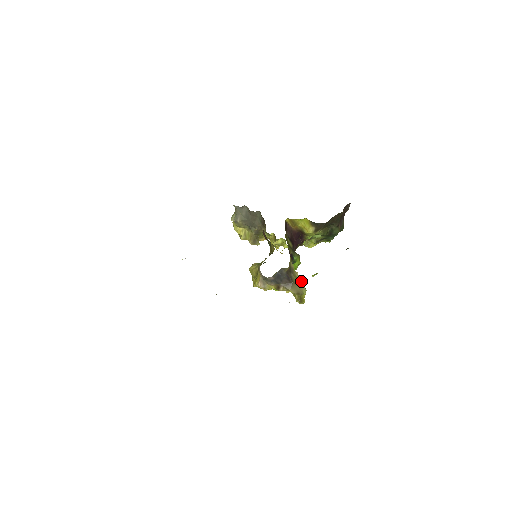
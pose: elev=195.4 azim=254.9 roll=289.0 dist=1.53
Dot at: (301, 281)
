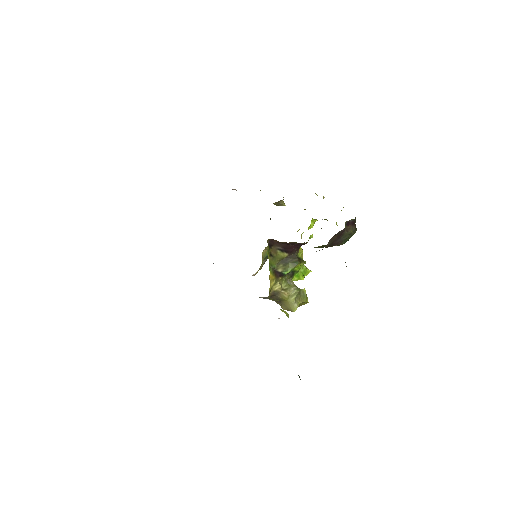
Dot at: (291, 299)
